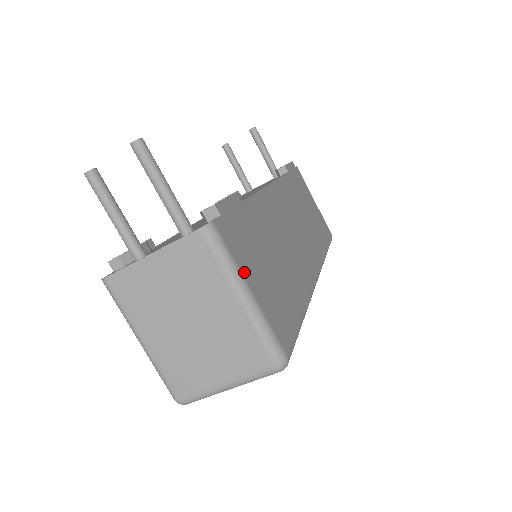
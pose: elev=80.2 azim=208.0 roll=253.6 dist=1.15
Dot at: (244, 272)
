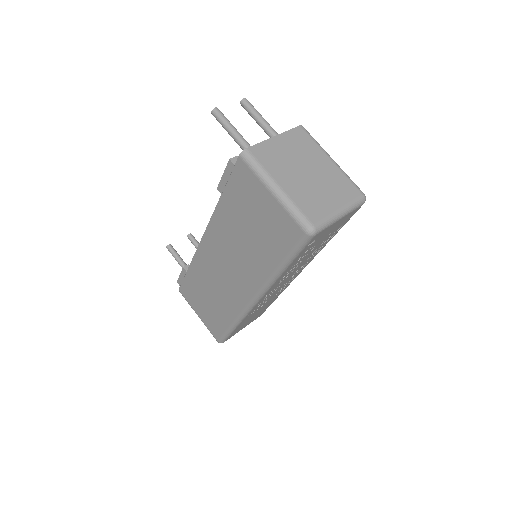
Dot at: occluded
